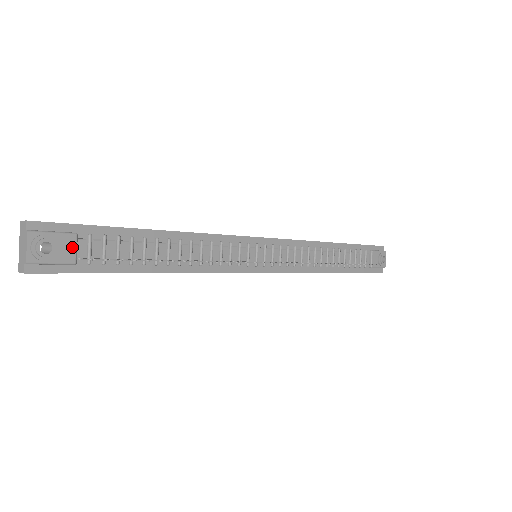
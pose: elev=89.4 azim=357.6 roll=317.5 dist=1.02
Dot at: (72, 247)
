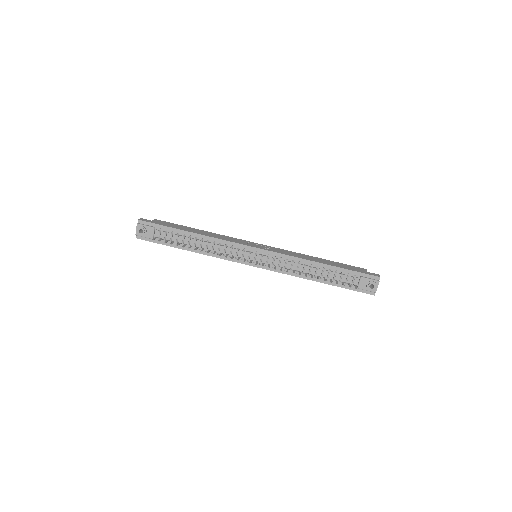
Dot at: (152, 232)
